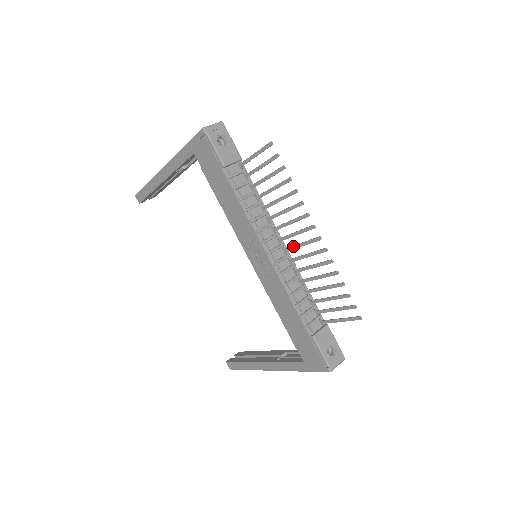
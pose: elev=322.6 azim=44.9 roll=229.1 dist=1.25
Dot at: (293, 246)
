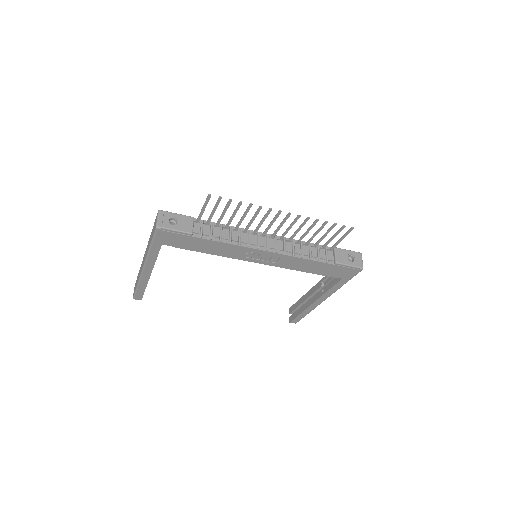
Dot at: (275, 231)
